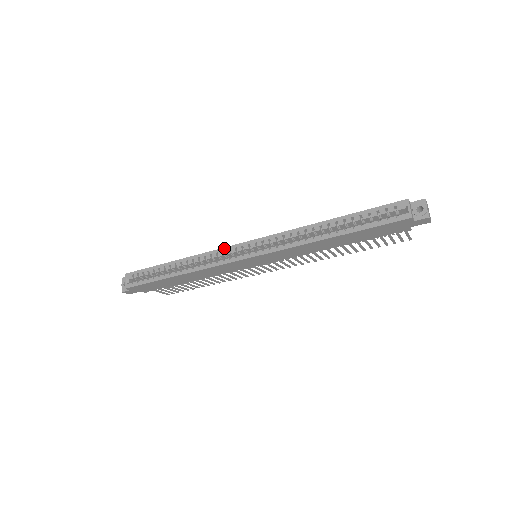
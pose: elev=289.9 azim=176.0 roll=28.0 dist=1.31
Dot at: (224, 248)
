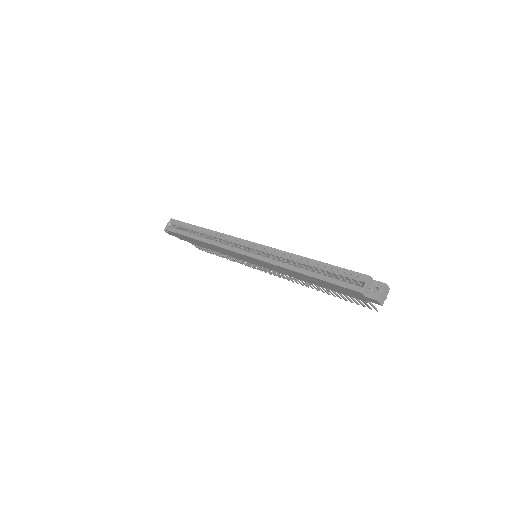
Dot at: (235, 237)
